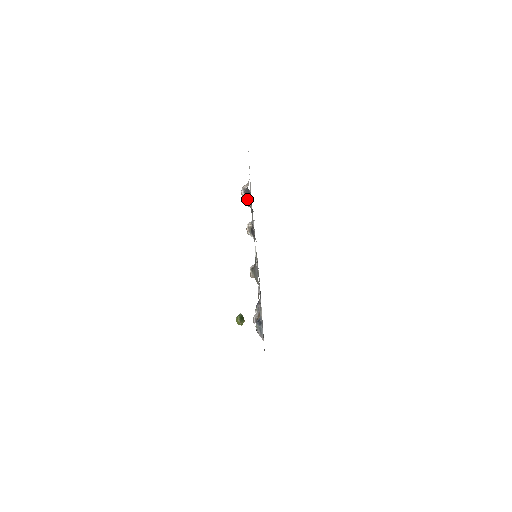
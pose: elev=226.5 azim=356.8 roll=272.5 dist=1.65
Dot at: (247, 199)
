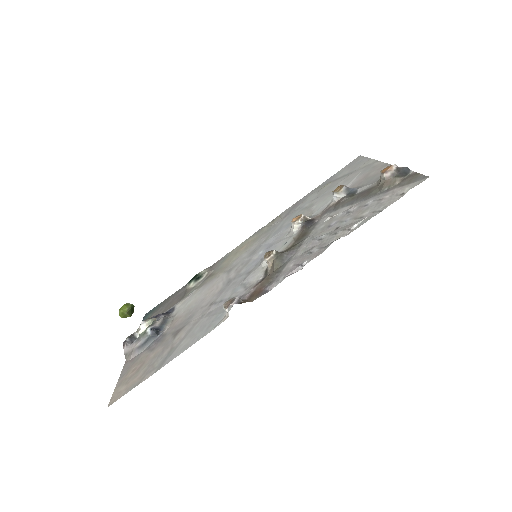
Dot at: (394, 175)
